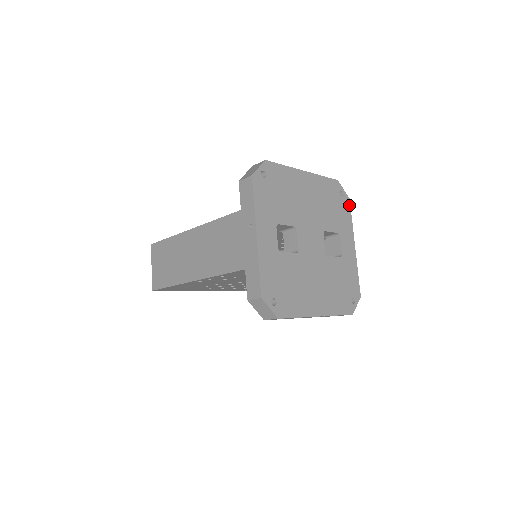
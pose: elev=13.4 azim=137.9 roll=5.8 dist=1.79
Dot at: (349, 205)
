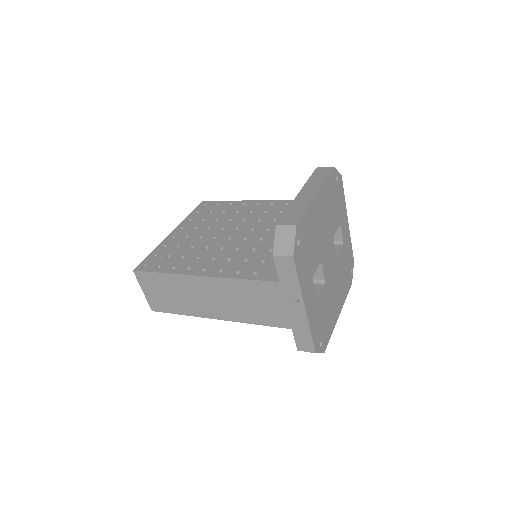
Dot at: (342, 183)
